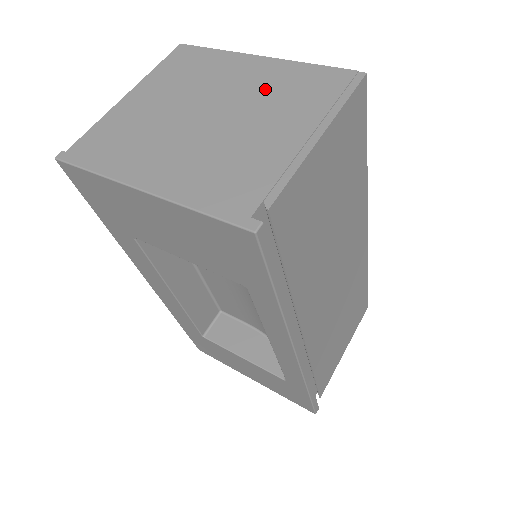
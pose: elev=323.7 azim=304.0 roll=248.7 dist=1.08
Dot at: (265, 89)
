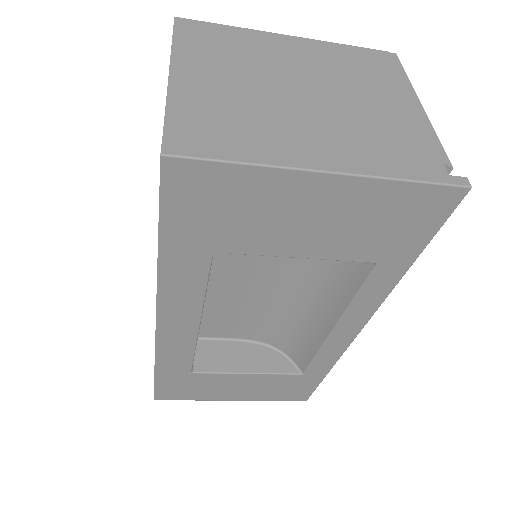
Dot at: (330, 66)
